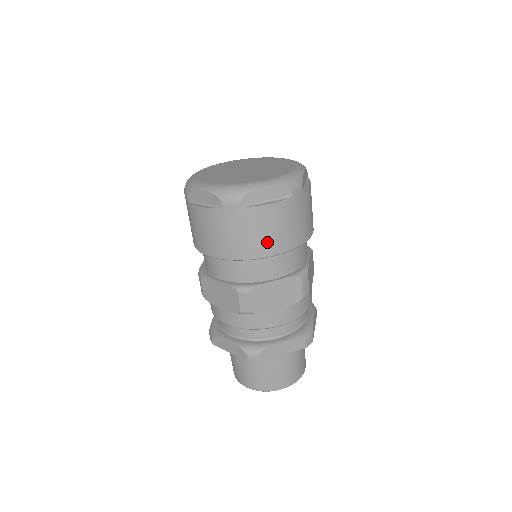
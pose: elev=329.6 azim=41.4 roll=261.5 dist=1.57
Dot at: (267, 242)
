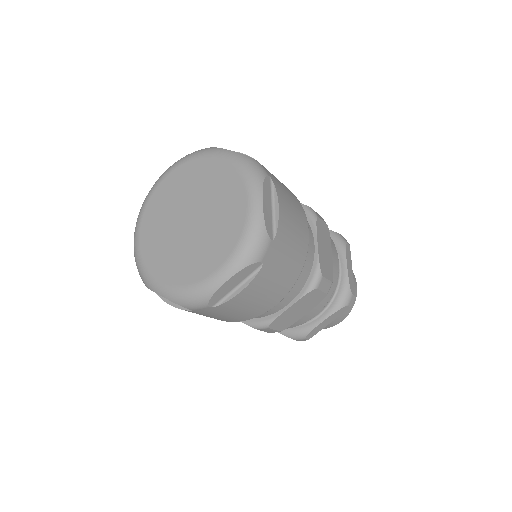
Dot at: (261, 306)
